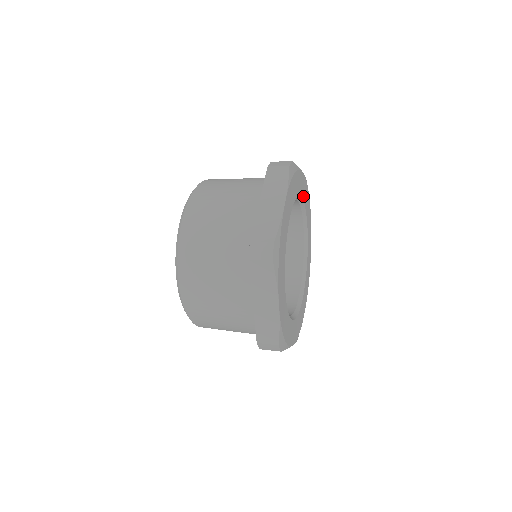
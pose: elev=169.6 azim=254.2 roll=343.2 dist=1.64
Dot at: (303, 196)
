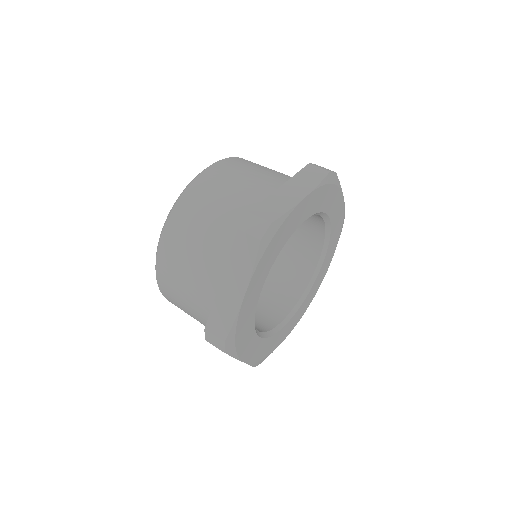
Dot at: (333, 222)
